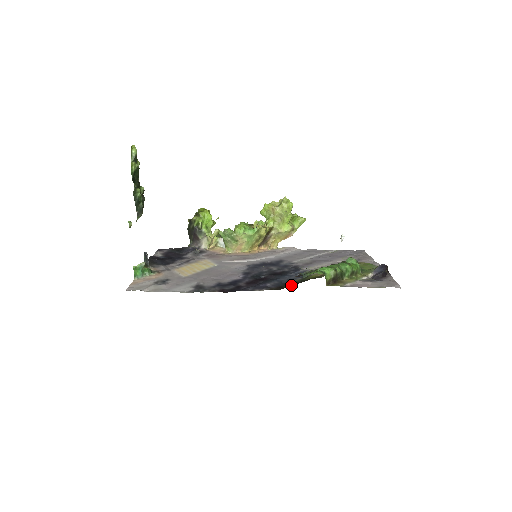
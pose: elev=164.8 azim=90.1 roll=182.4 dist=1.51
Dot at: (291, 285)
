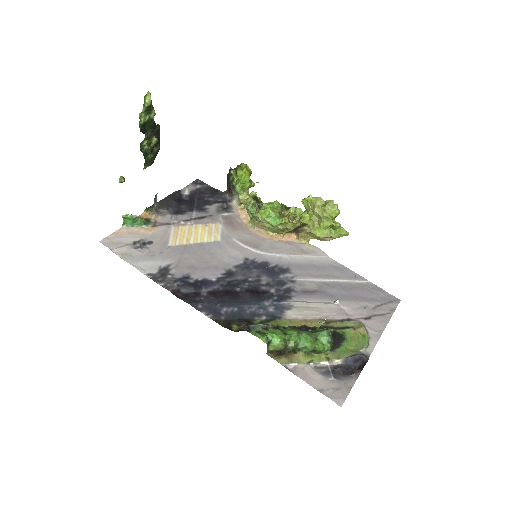
Dot at: (242, 325)
